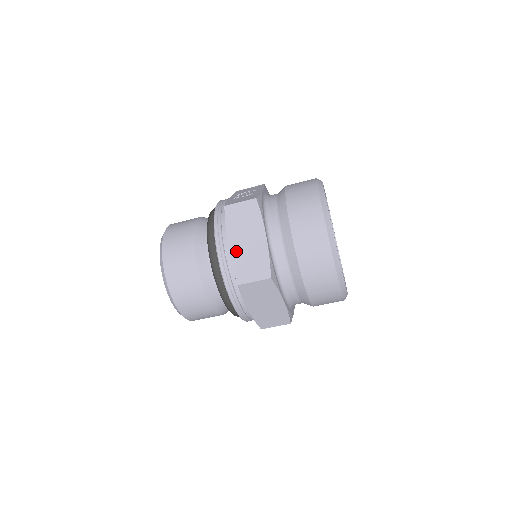
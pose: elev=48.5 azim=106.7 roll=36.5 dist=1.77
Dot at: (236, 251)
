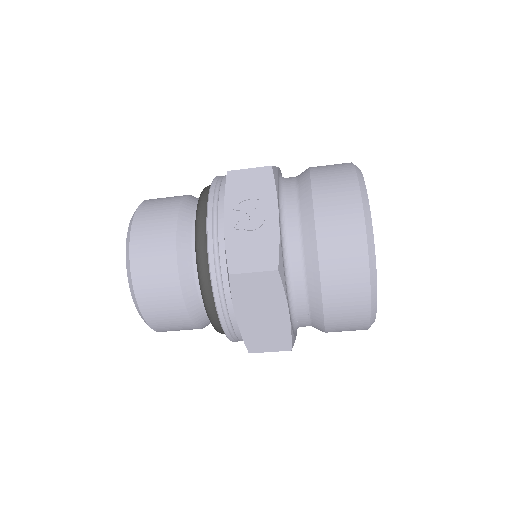
Dot at: (247, 324)
